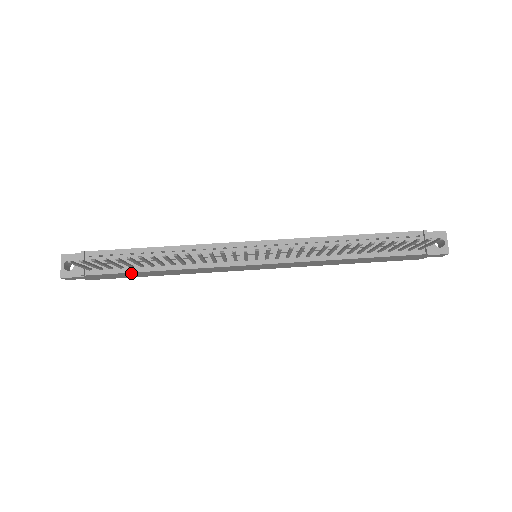
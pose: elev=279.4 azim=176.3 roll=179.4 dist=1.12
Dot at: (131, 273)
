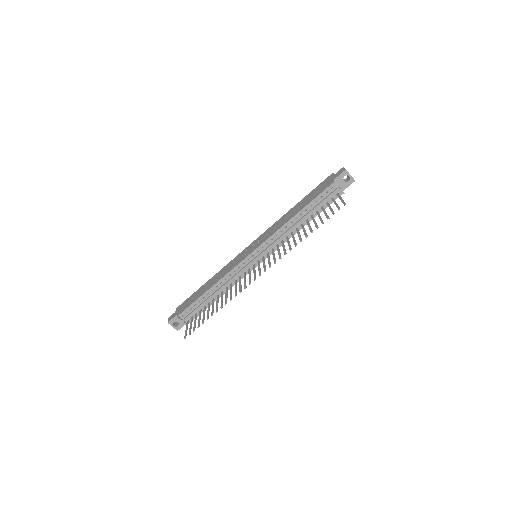
Dot at: (206, 307)
